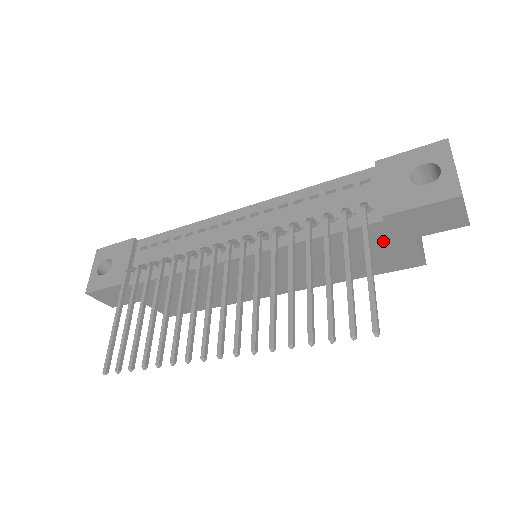
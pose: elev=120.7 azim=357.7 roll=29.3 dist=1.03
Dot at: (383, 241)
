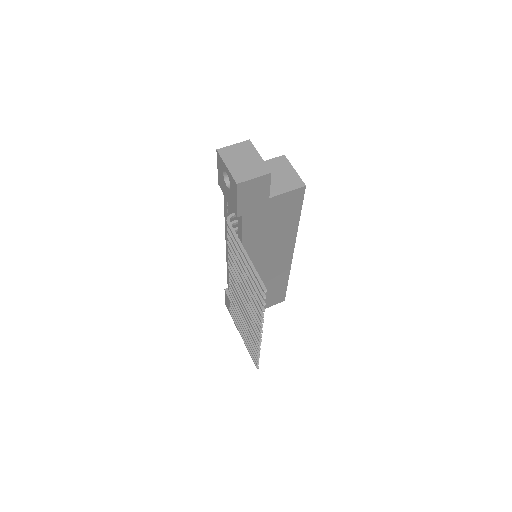
Dot at: (263, 213)
